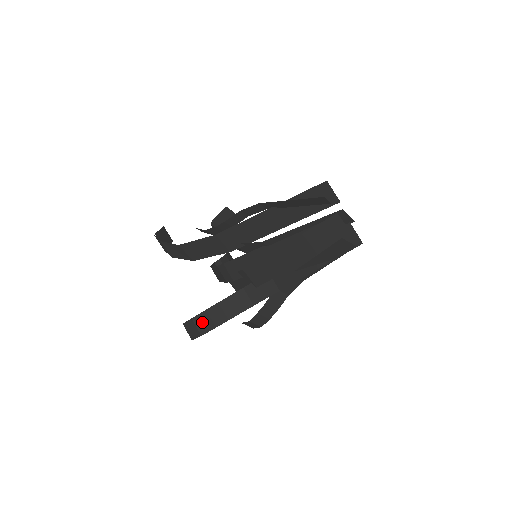
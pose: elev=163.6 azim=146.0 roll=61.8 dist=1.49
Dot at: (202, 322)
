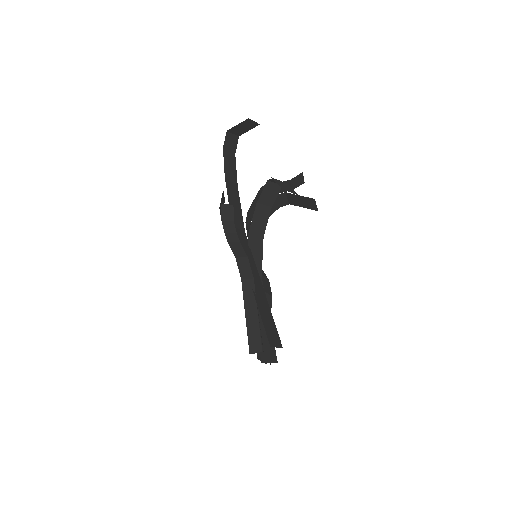
Dot at: occluded
